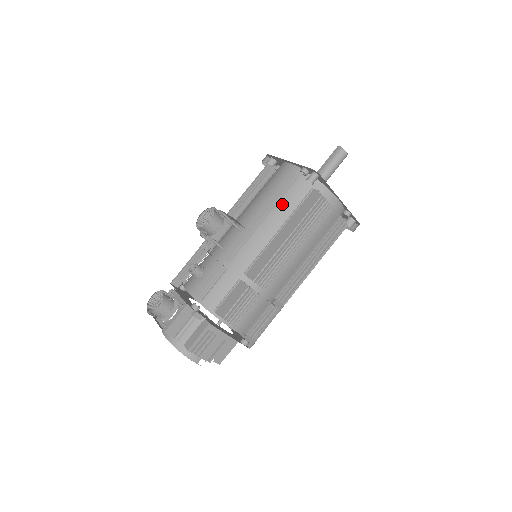
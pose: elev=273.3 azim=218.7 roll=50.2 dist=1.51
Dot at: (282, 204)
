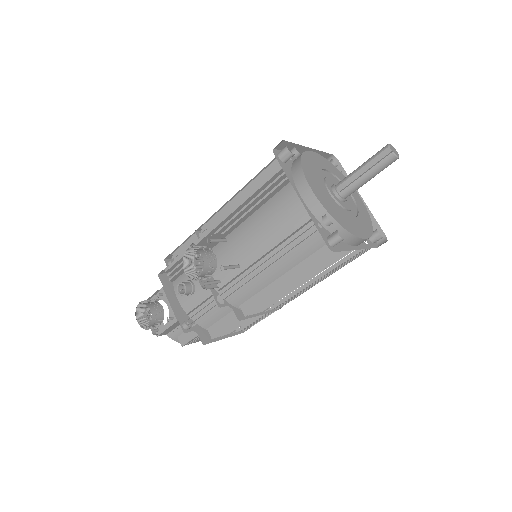
Dot at: (292, 247)
